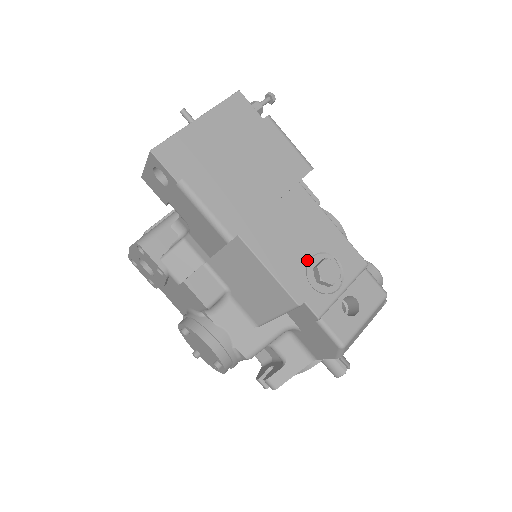
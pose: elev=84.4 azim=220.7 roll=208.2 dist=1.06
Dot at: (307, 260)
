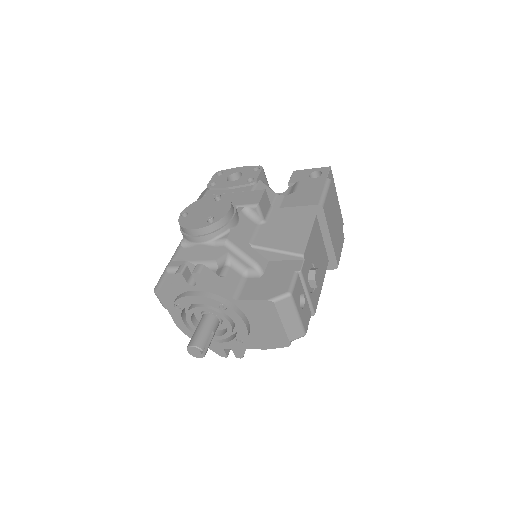
Dot at: (314, 264)
